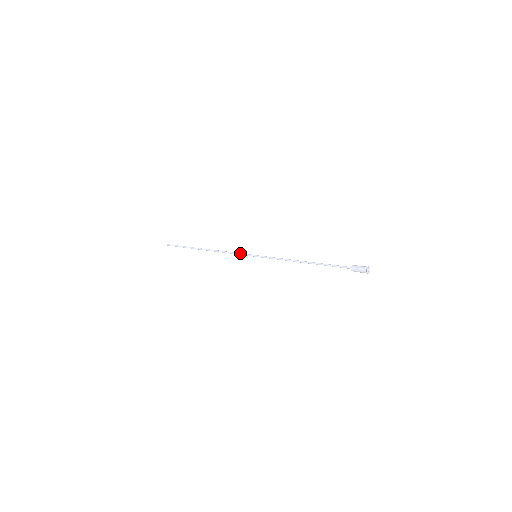
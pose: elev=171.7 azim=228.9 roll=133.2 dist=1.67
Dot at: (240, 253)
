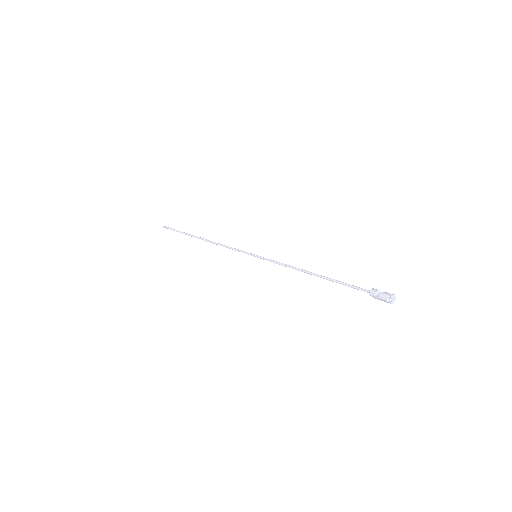
Dot at: occluded
